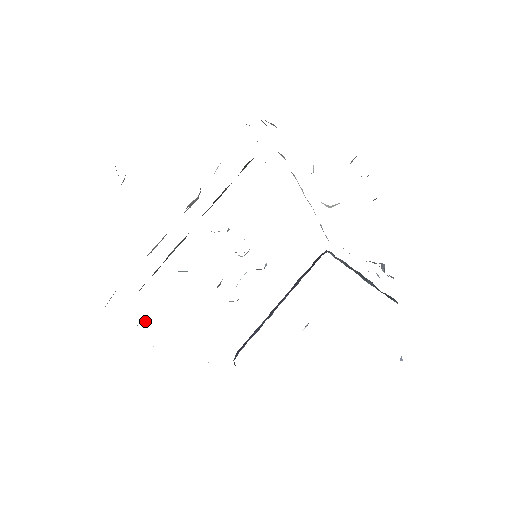
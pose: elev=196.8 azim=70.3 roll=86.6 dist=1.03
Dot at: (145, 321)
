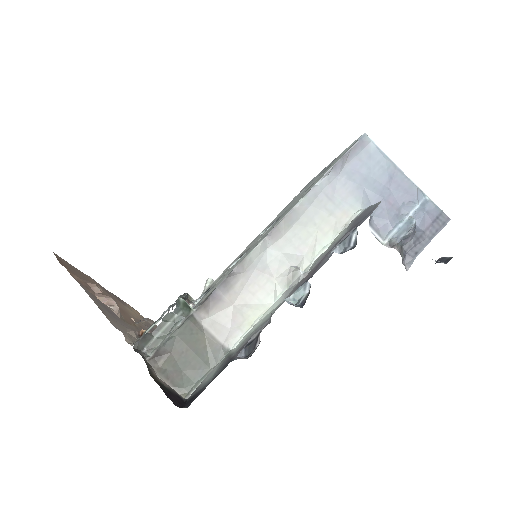
Dot at: (207, 283)
